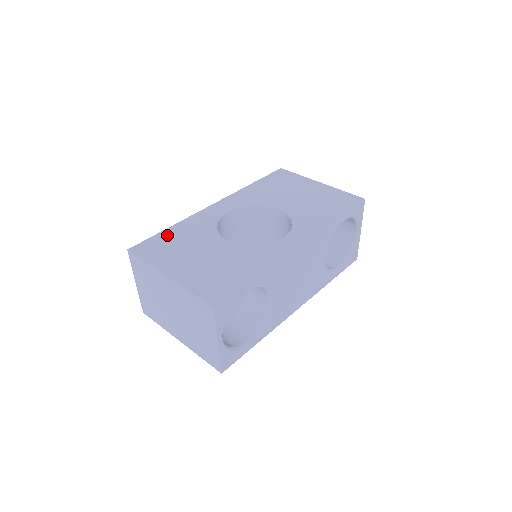
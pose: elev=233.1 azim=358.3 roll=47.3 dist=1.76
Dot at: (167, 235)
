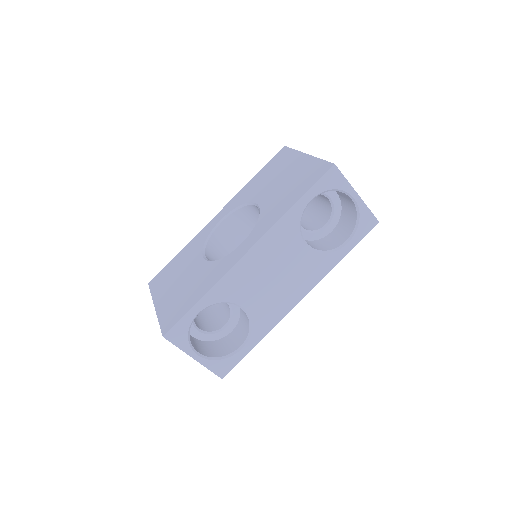
Dot at: (173, 263)
